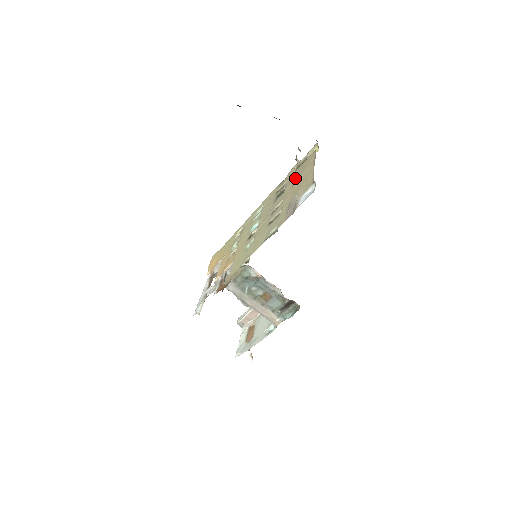
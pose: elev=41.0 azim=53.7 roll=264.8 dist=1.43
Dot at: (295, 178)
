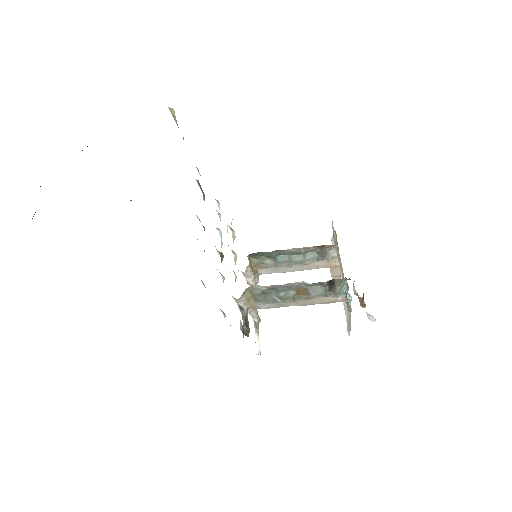
Dot at: occluded
